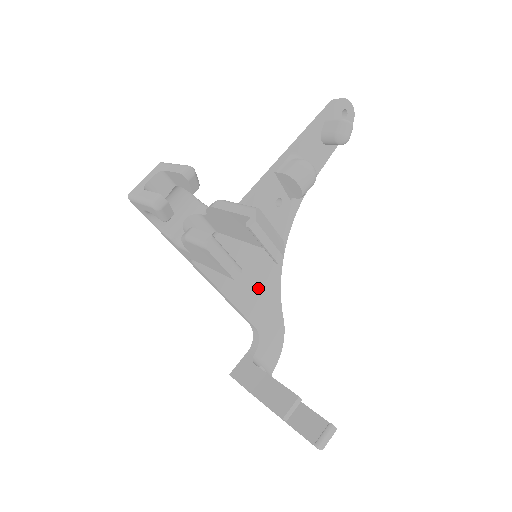
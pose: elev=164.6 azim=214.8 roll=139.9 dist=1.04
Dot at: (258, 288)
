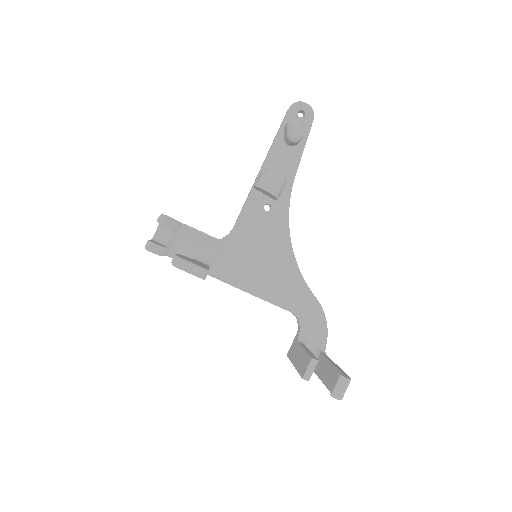
Dot at: (278, 280)
